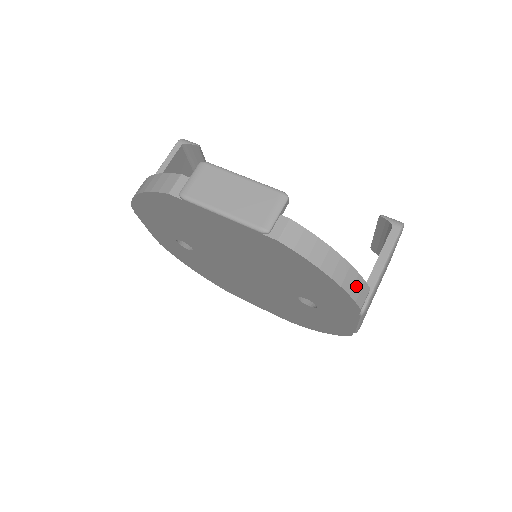
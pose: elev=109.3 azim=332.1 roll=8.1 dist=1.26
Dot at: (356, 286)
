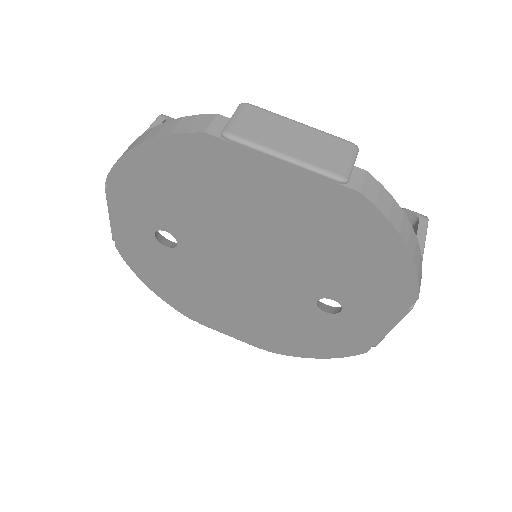
Dot at: (419, 266)
